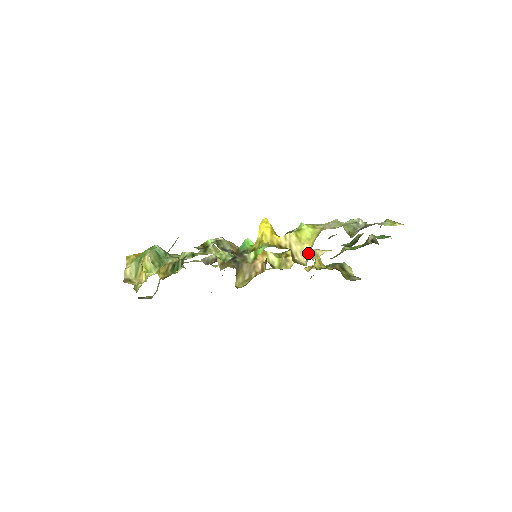
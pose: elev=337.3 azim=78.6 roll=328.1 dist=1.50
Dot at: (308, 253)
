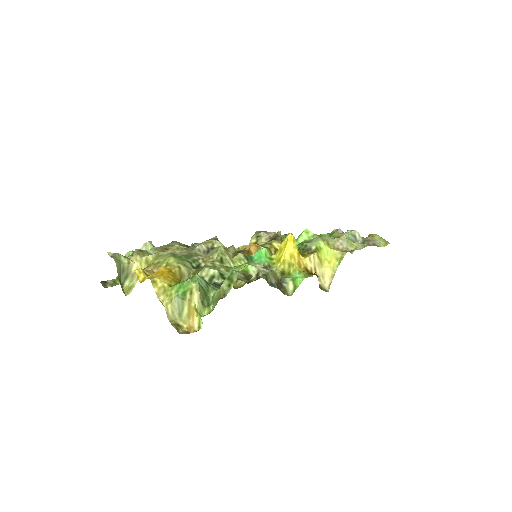
Dot at: (330, 278)
